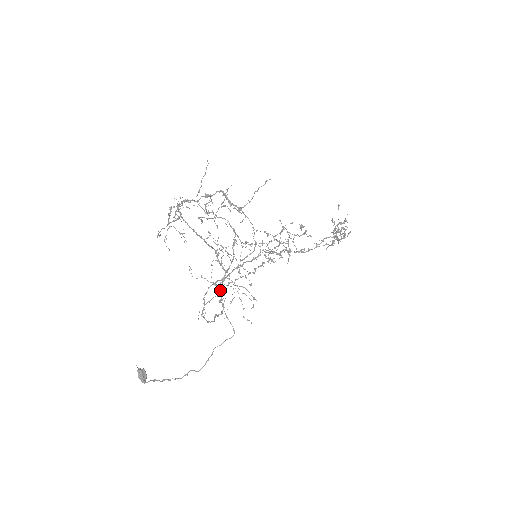
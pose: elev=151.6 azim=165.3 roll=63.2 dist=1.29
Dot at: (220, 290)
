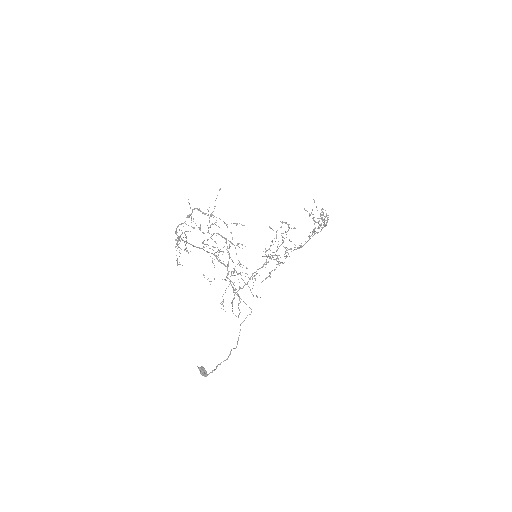
Dot at: (230, 283)
